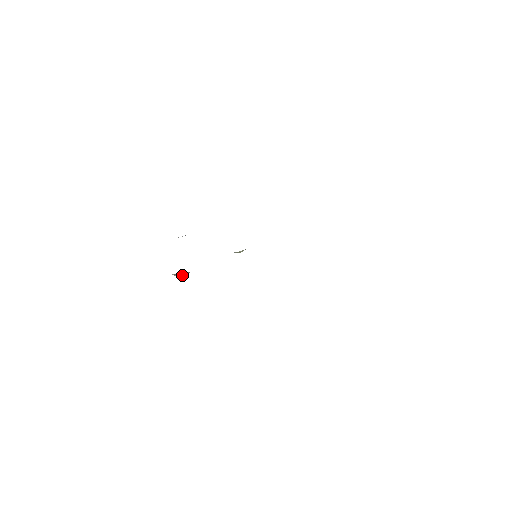
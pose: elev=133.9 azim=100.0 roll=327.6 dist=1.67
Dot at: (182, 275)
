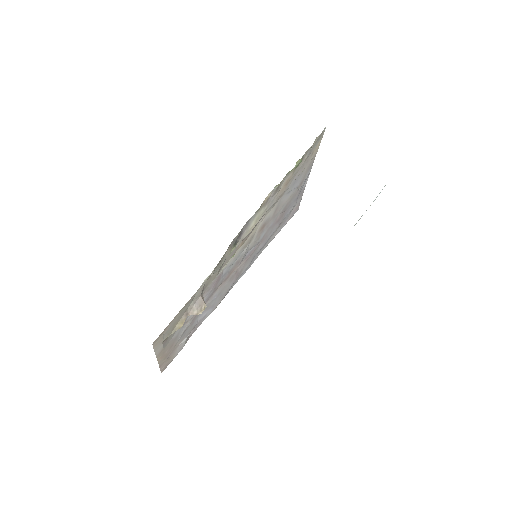
Dot at: (198, 304)
